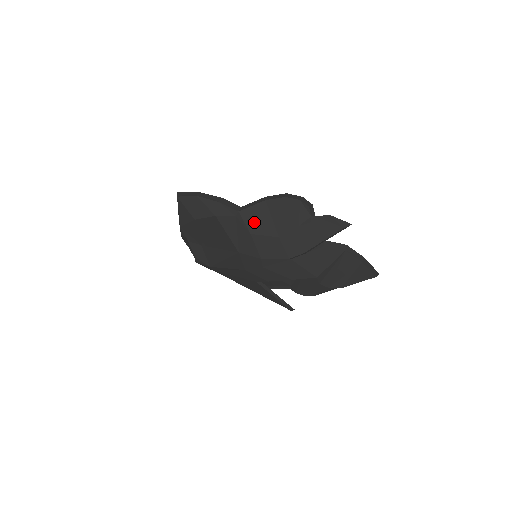
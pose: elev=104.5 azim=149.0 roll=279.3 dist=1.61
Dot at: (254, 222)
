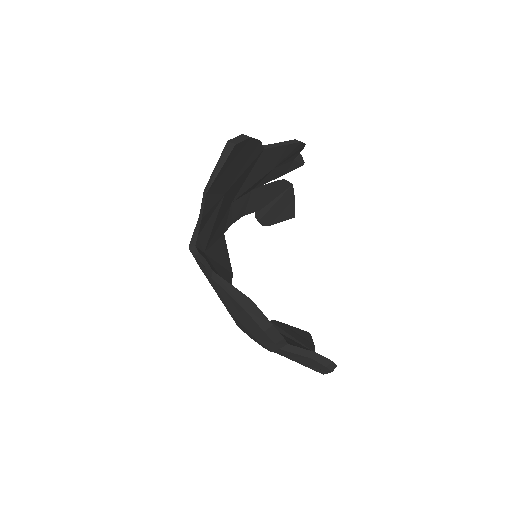
Dot at: (279, 351)
